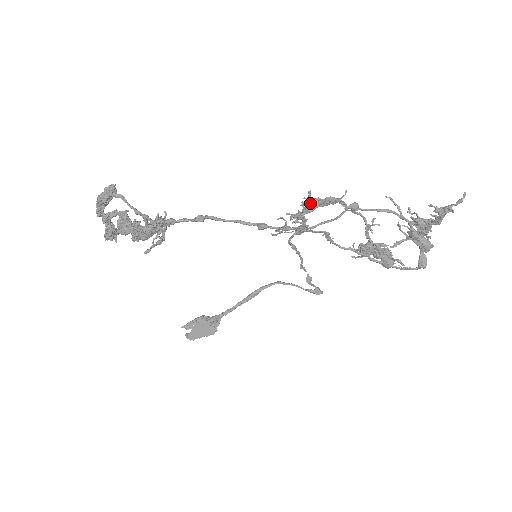
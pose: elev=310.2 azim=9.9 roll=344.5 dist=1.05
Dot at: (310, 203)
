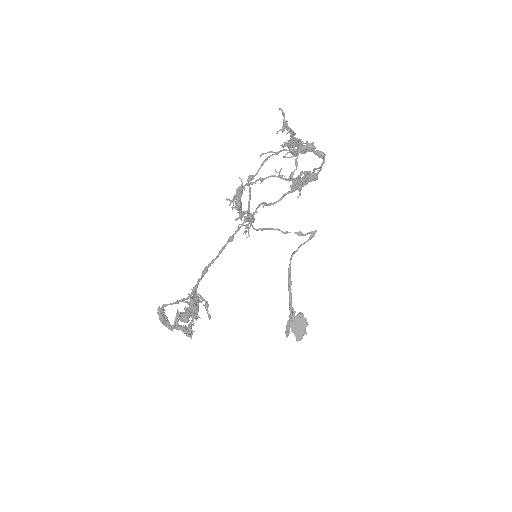
Dot at: occluded
